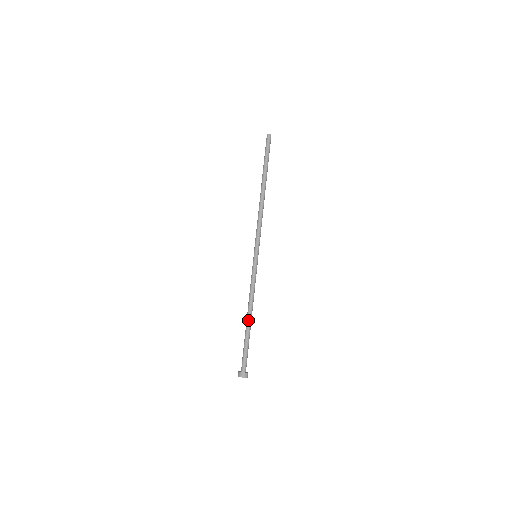
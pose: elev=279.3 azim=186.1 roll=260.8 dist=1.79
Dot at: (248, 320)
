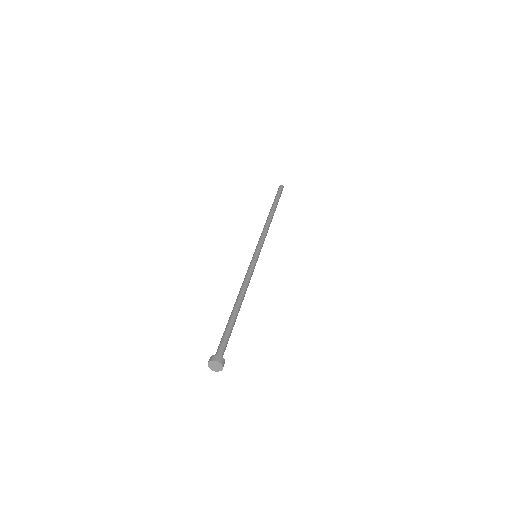
Dot at: (234, 305)
